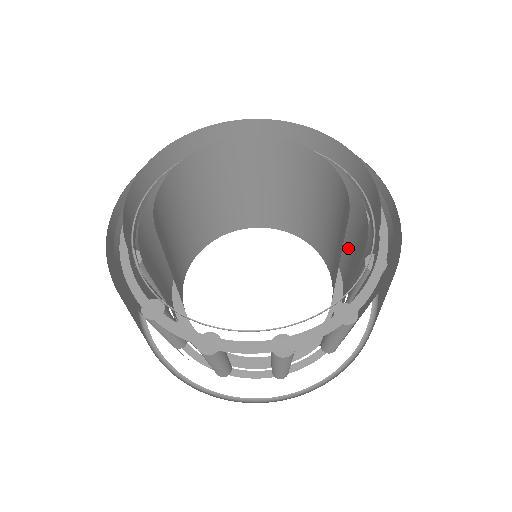
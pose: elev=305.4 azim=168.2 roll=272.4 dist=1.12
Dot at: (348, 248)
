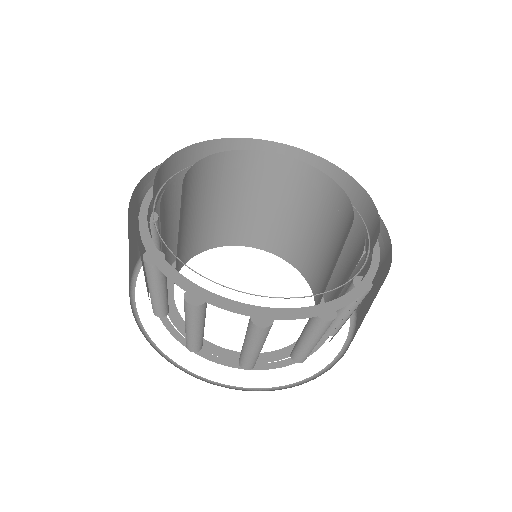
Dot at: occluded
